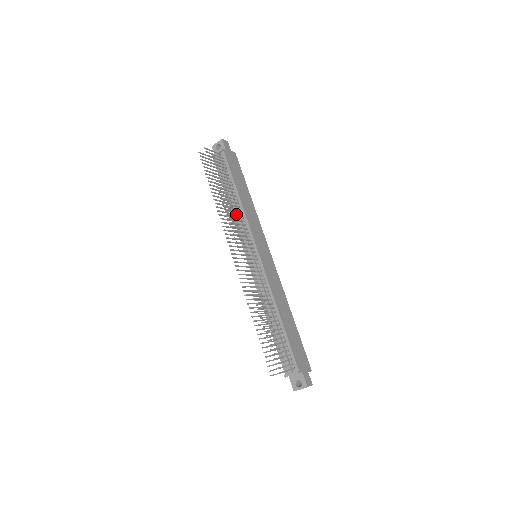
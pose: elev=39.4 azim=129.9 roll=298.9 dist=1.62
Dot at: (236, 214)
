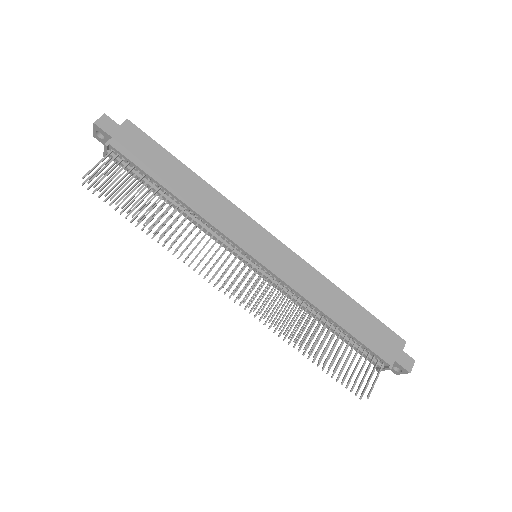
Dot at: occluded
